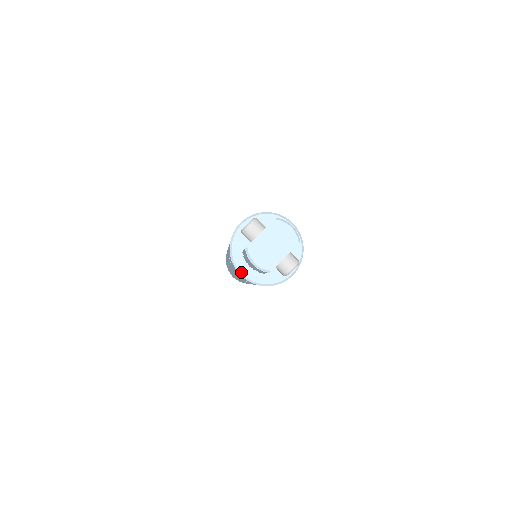
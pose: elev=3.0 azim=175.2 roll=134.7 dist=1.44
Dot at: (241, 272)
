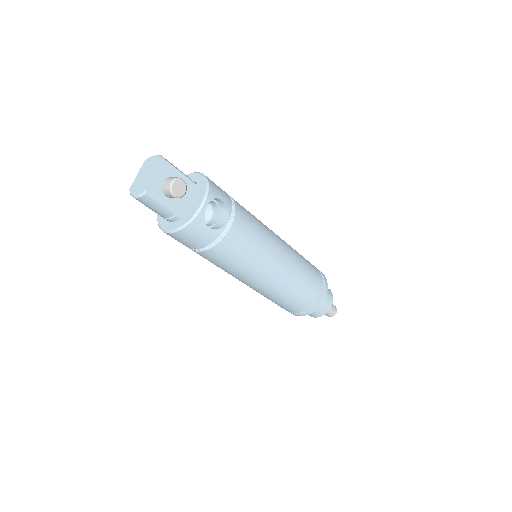
Dot at: (166, 230)
